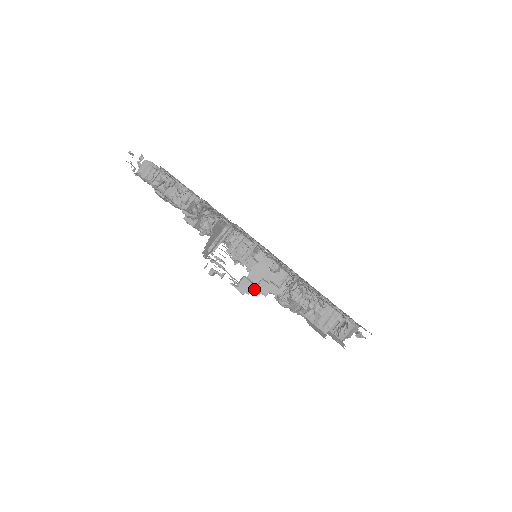
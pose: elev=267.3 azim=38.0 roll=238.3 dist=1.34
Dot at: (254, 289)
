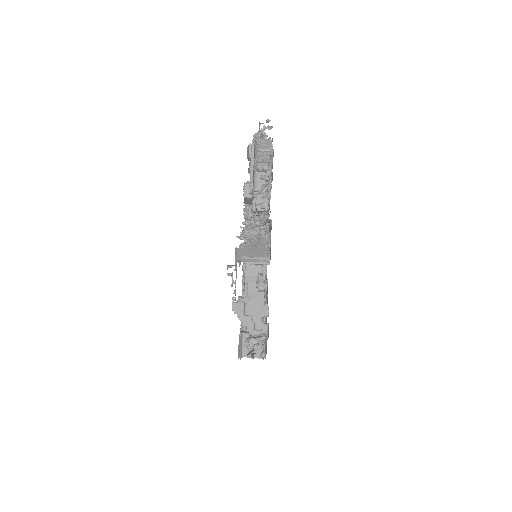
Dot at: (241, 314)
